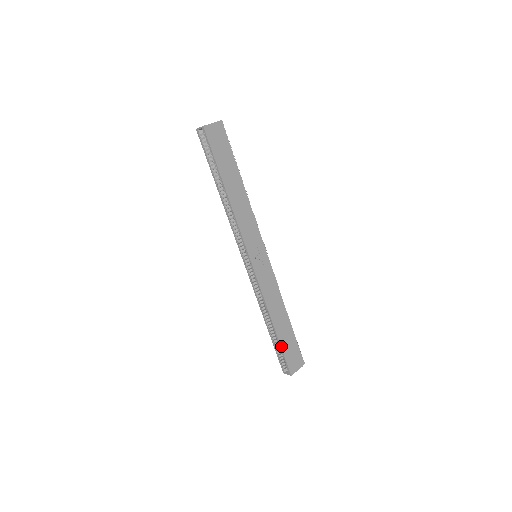
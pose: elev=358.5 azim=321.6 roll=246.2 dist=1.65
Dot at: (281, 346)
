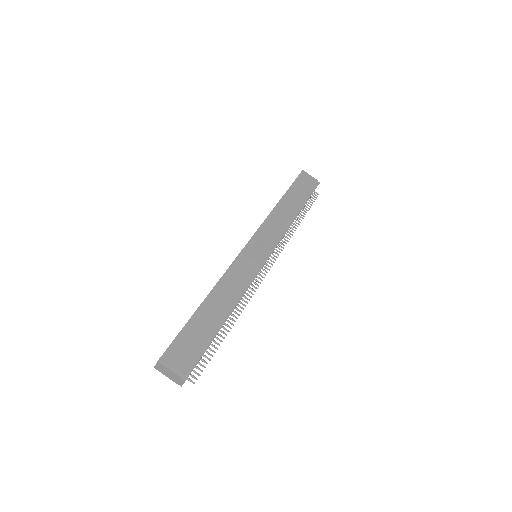
Dot at: (188, 323)
